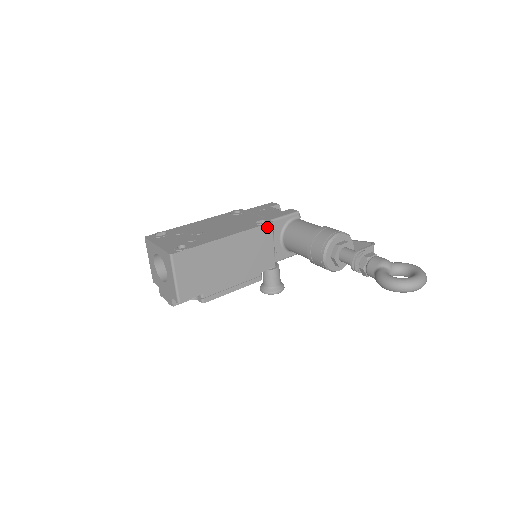
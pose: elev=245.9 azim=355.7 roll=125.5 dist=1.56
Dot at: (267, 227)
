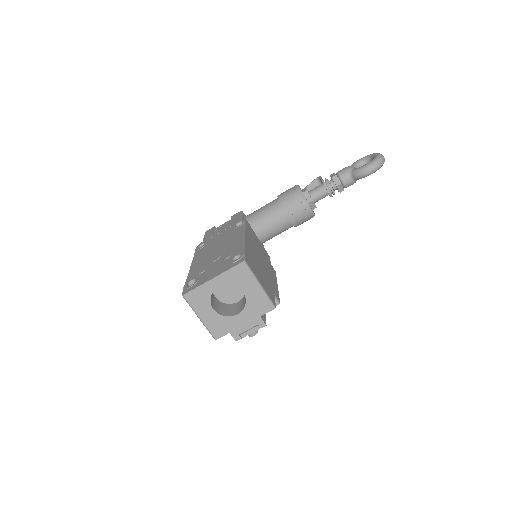
Dot at: (247, 224)
